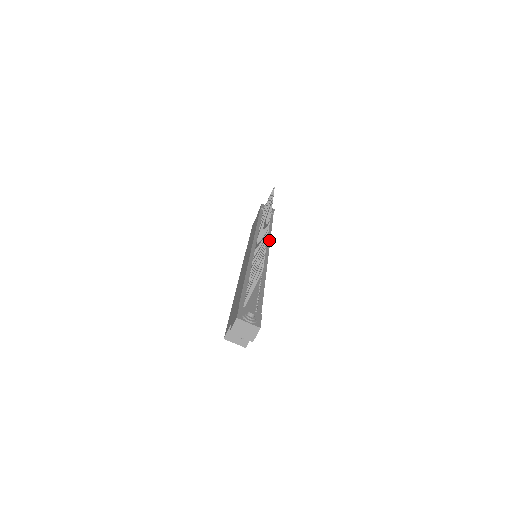
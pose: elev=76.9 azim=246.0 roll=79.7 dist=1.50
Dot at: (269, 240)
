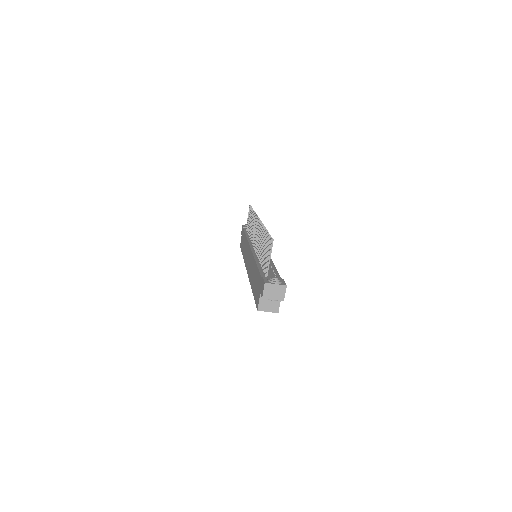
Dot at: occluded
